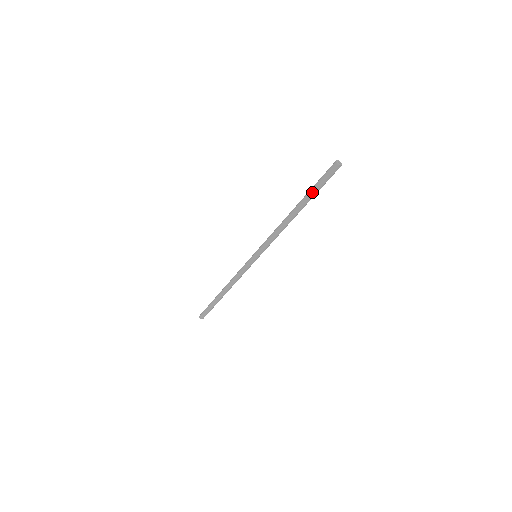
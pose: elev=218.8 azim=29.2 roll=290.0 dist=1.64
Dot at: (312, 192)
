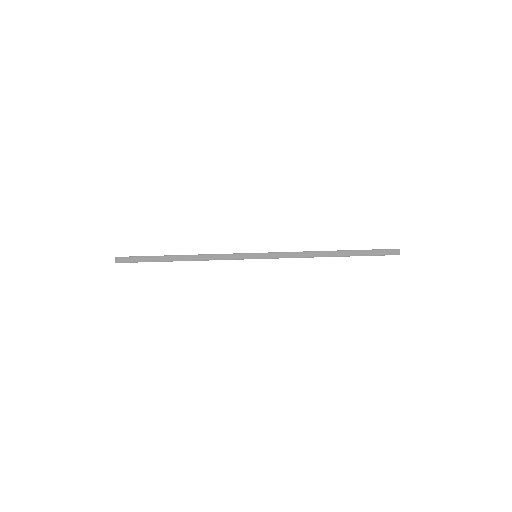
Dot at: (363, 253)
